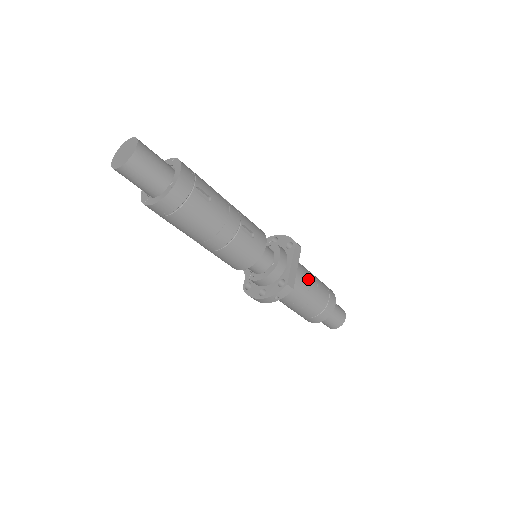
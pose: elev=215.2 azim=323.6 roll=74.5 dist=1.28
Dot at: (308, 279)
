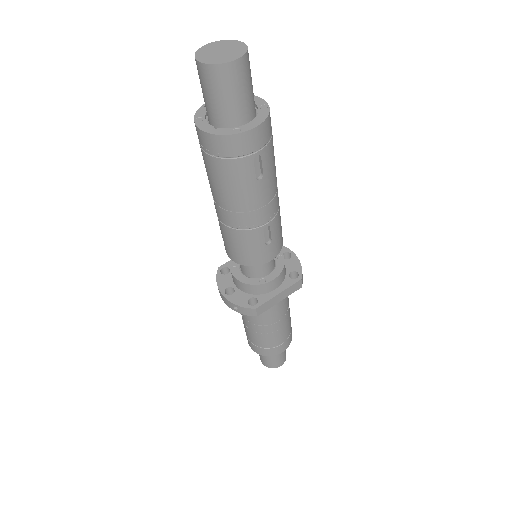
Dot at: (281, 315)
